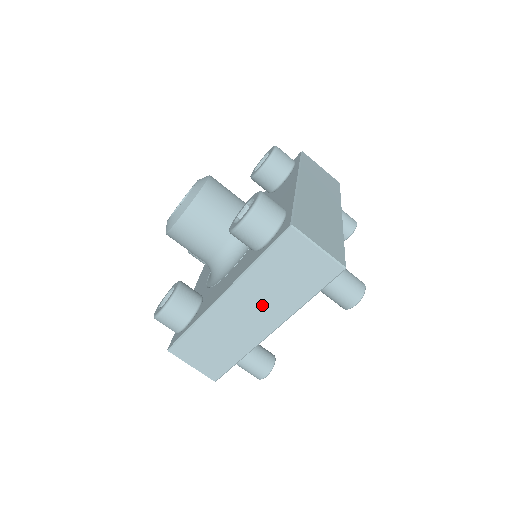
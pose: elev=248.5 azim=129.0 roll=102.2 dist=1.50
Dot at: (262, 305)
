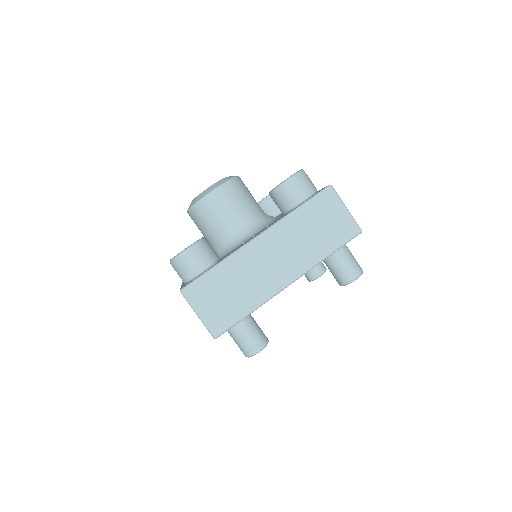
Dot at: (289, 253)
